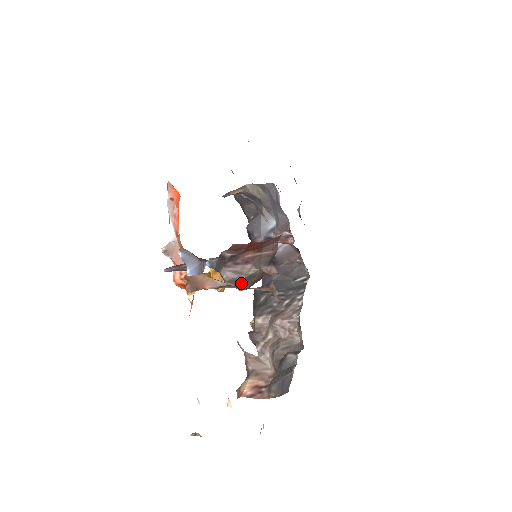
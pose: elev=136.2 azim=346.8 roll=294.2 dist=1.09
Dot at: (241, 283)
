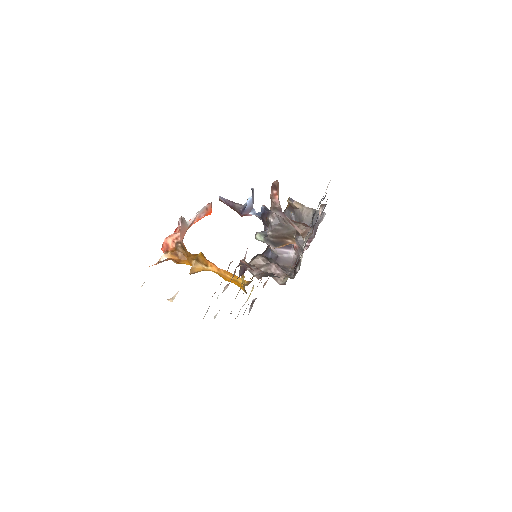
Dot at: (278, 226)
